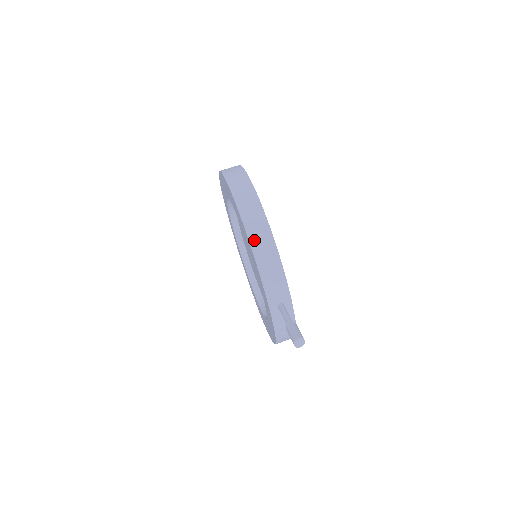
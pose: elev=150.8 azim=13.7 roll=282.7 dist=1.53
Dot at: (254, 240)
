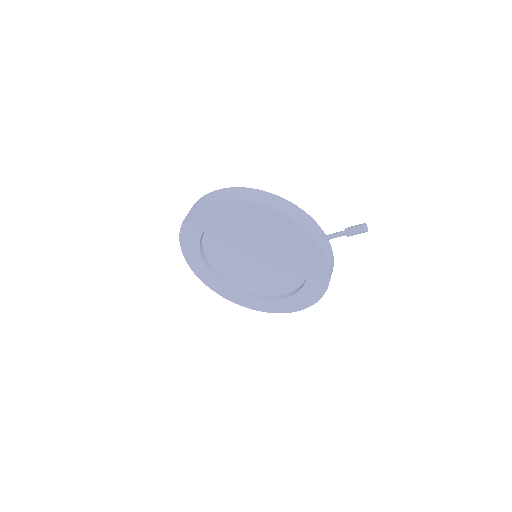
Dot at: (276, 207)
